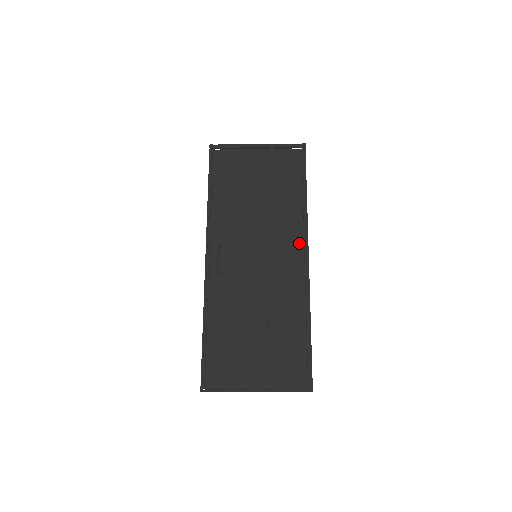
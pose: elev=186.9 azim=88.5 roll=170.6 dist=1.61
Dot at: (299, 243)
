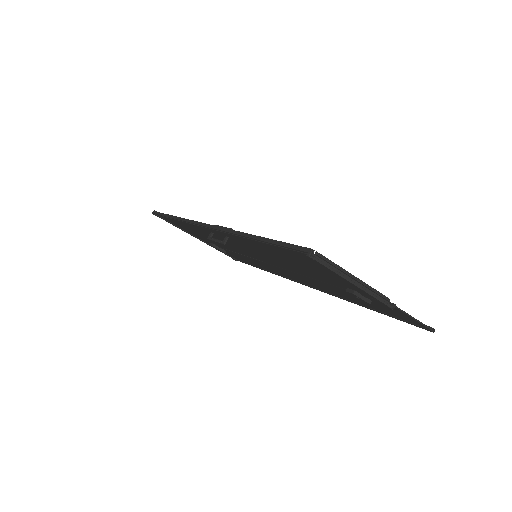
Dot at: occluded
